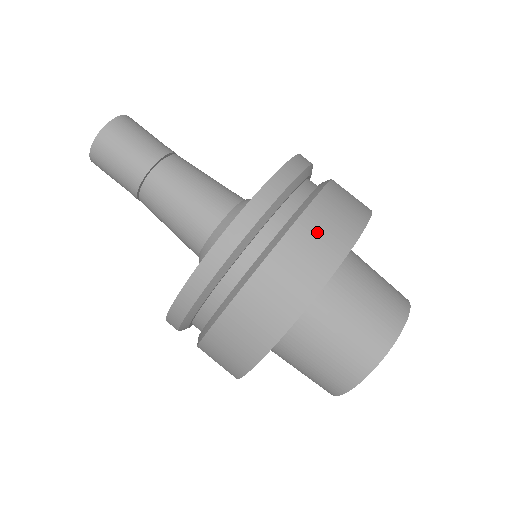
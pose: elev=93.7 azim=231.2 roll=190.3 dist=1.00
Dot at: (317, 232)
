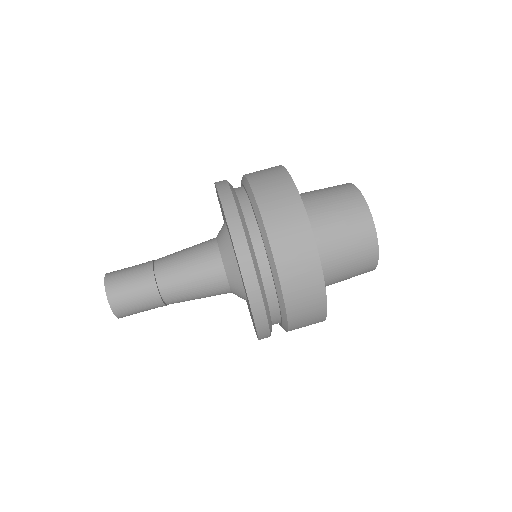
Dot at: (262, 175)
